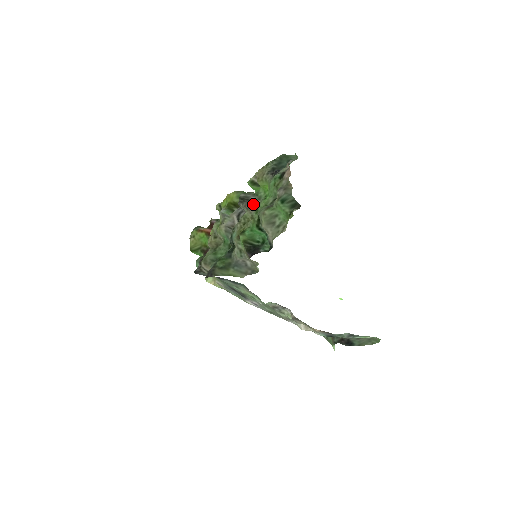
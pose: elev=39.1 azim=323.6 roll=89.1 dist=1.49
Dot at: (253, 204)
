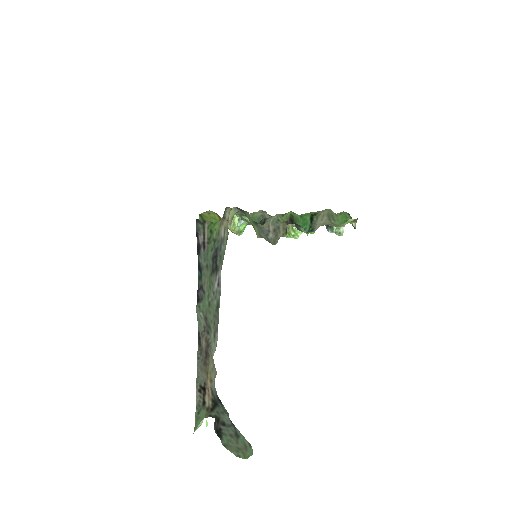
Dot at: occluded
